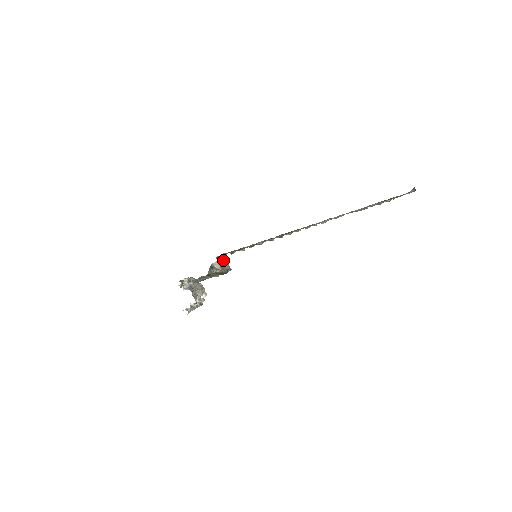
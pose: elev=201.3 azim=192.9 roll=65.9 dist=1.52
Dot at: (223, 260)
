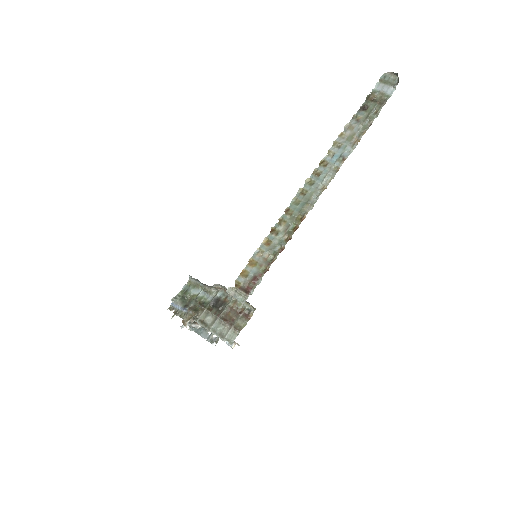
Dot at: (237, 295)
